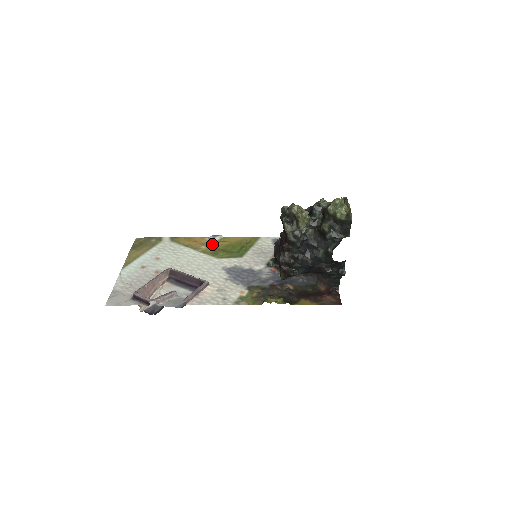
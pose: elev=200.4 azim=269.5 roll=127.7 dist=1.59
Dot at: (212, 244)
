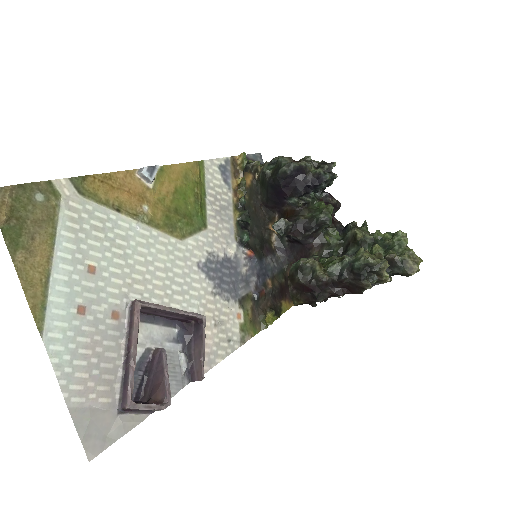
Dot at: (154, 194)
